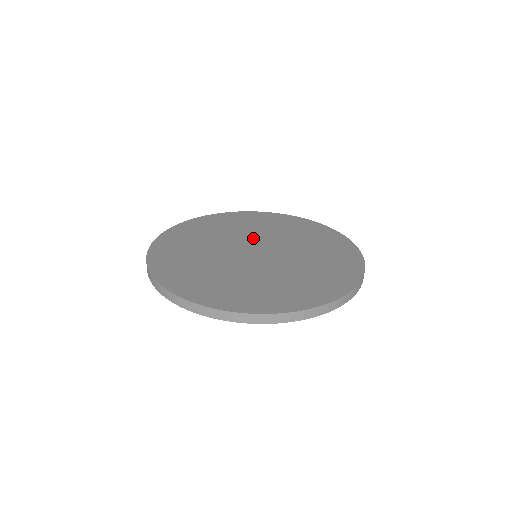
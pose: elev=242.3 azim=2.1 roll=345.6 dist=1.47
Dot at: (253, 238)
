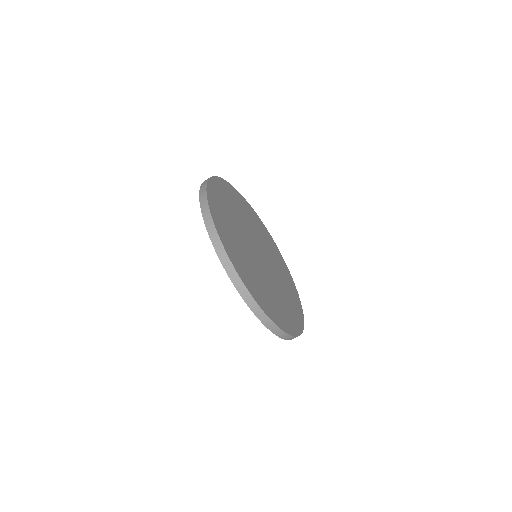
Dot at: (263, 248)
